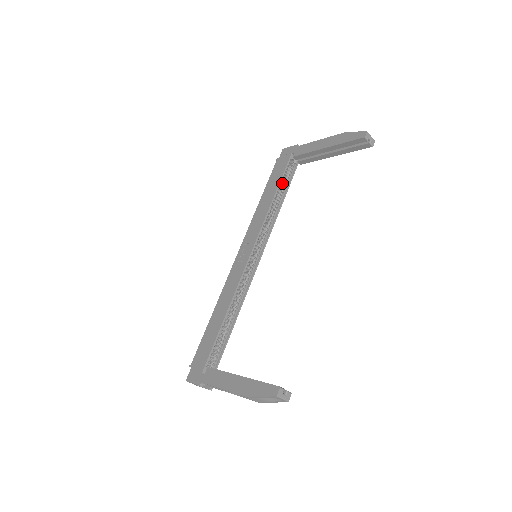
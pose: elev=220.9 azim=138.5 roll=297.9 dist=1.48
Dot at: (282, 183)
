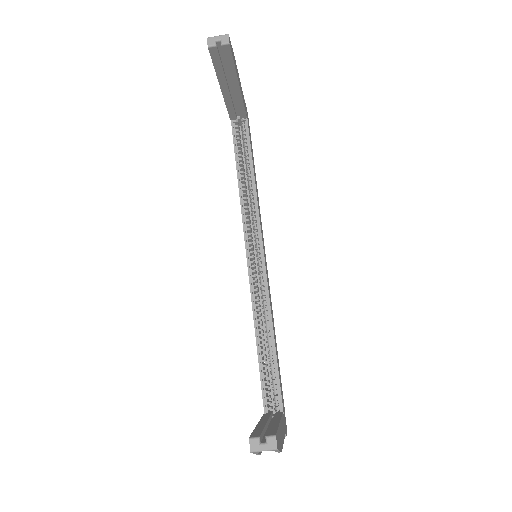
Dot at: (244, 154)
